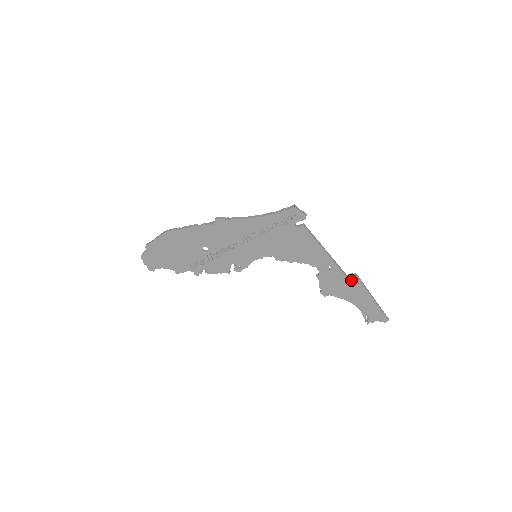
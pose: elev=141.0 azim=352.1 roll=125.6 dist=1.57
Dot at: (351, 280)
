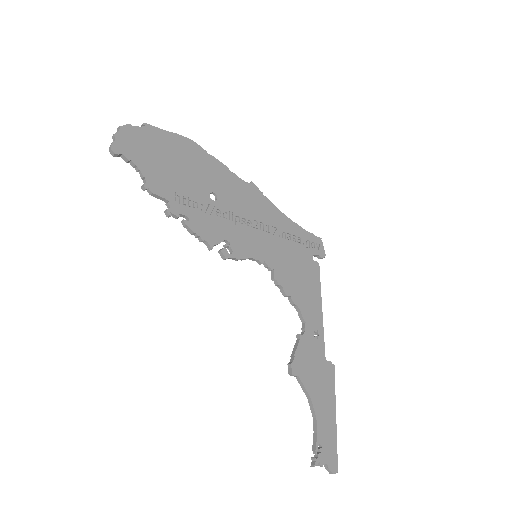
Dot at: (327, 368)
